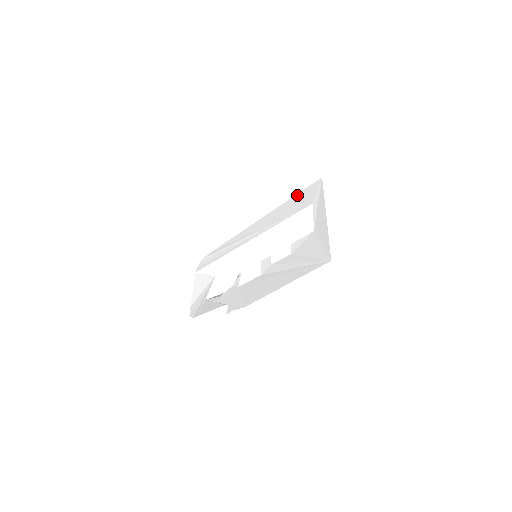
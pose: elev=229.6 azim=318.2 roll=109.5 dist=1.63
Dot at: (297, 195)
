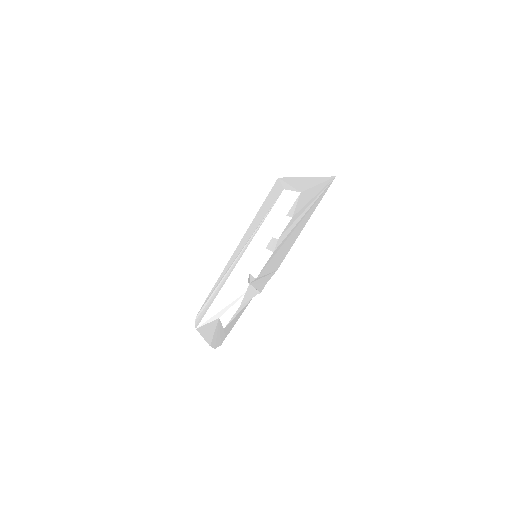
Dot at: (264, 203)
